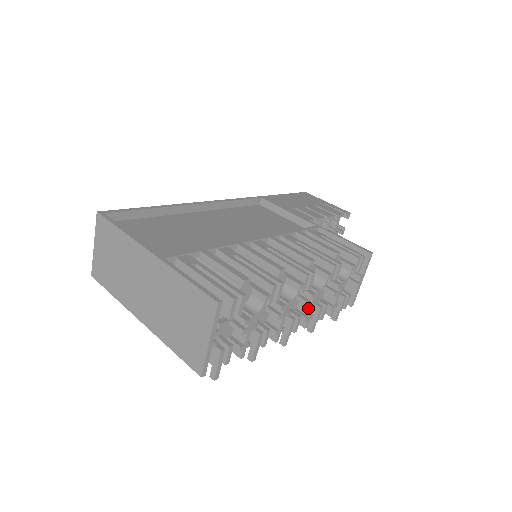
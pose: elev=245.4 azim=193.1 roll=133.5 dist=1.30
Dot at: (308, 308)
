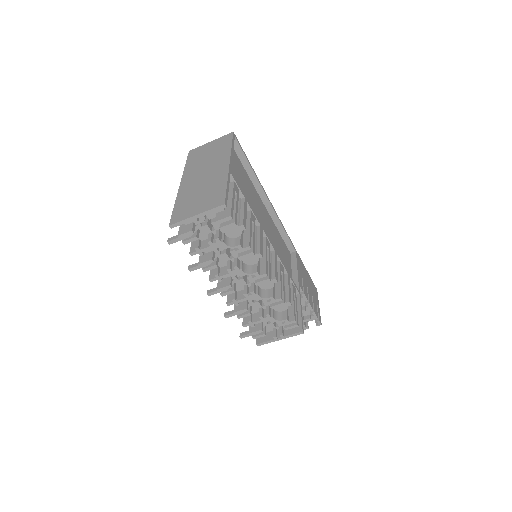
Dot at: (242, 297)
